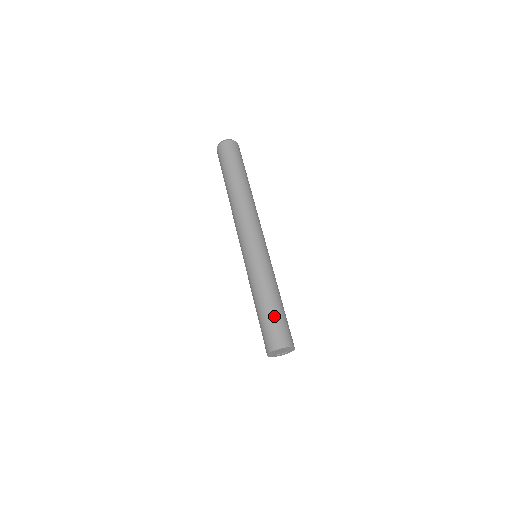
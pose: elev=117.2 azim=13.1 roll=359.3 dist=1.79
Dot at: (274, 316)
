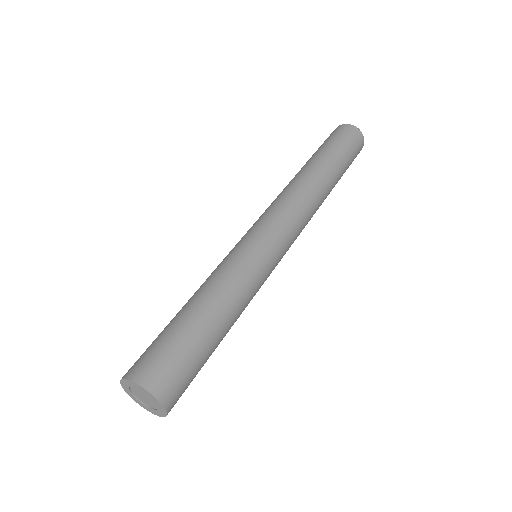
Dot at: (176, 329)
